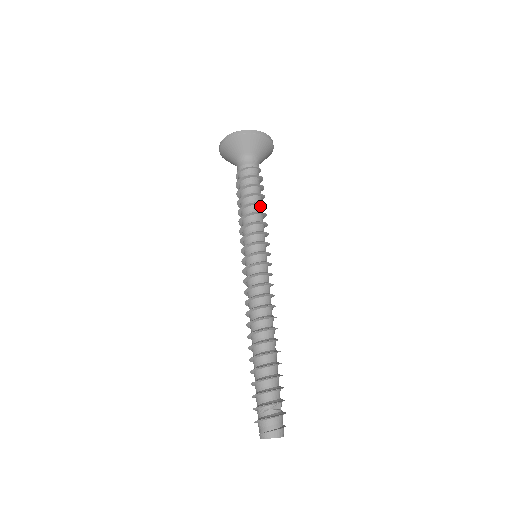
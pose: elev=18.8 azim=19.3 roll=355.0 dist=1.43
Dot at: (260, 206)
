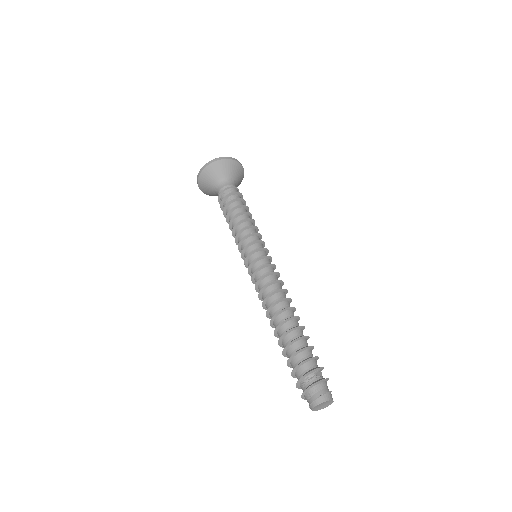
Dot at: (248, 216)
